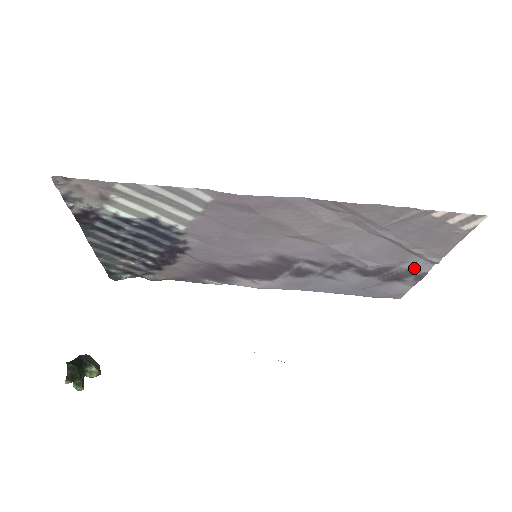
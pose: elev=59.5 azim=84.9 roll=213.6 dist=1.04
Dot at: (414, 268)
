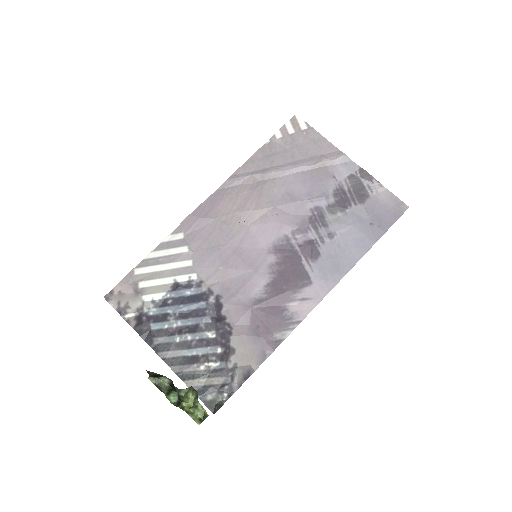
Dot at: (348, 173)
